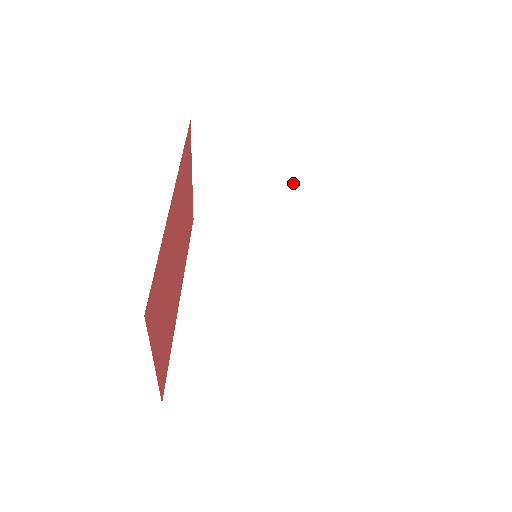
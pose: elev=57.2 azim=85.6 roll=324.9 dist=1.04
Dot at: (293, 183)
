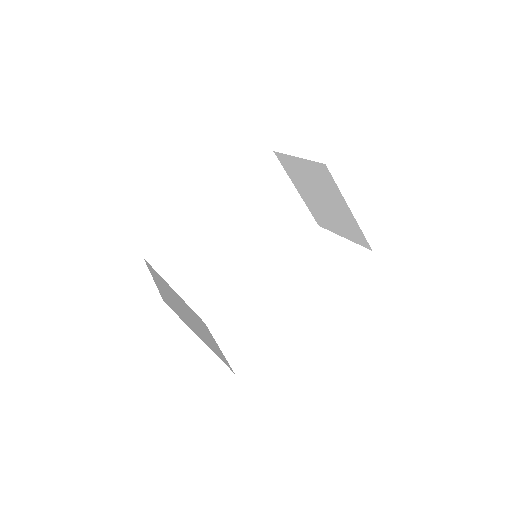
Dot at: (333, 220)
